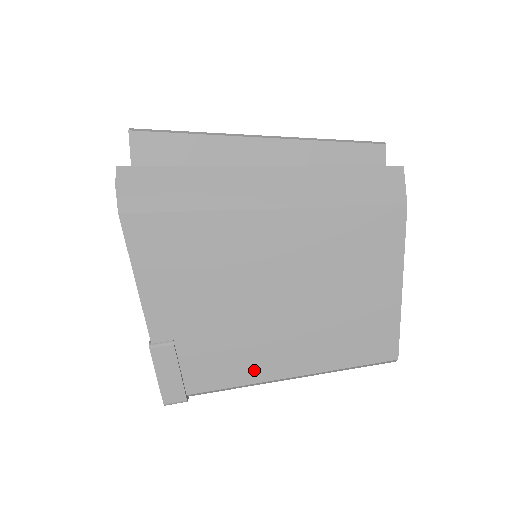
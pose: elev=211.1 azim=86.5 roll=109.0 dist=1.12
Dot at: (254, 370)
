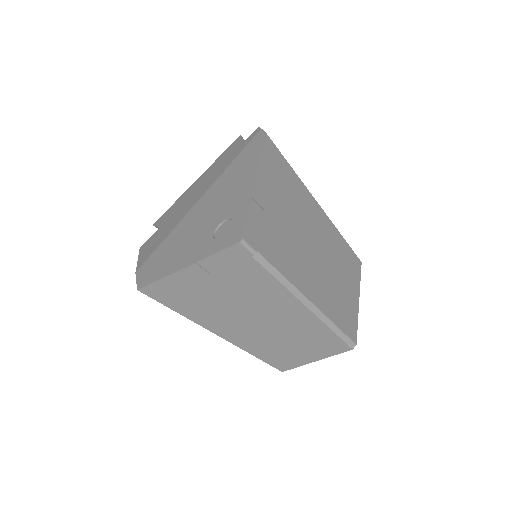
Dot at: (295, 275)
